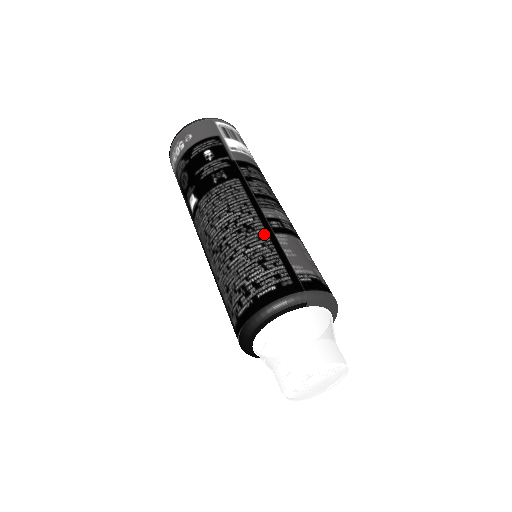
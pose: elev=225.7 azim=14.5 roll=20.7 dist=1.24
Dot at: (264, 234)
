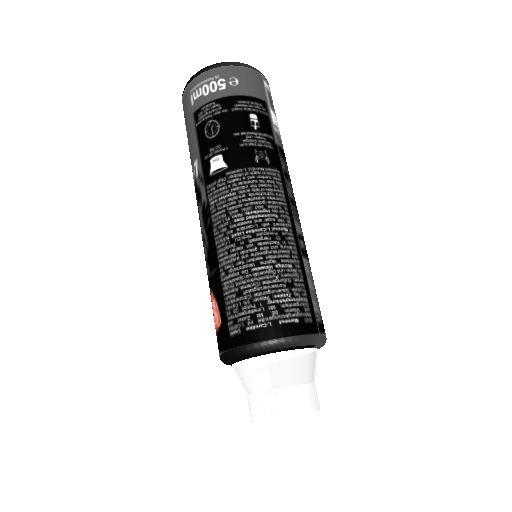
Dot at: (295, 253)
